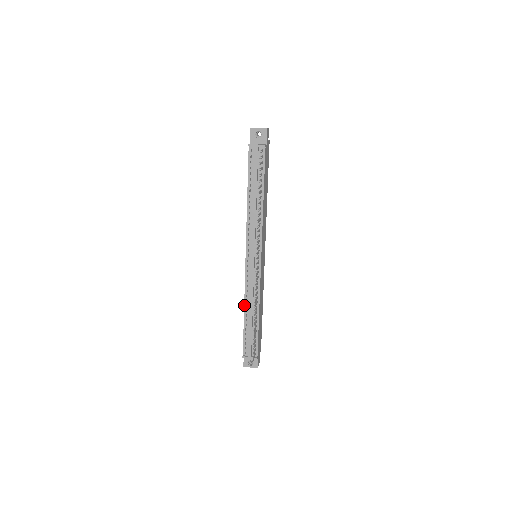
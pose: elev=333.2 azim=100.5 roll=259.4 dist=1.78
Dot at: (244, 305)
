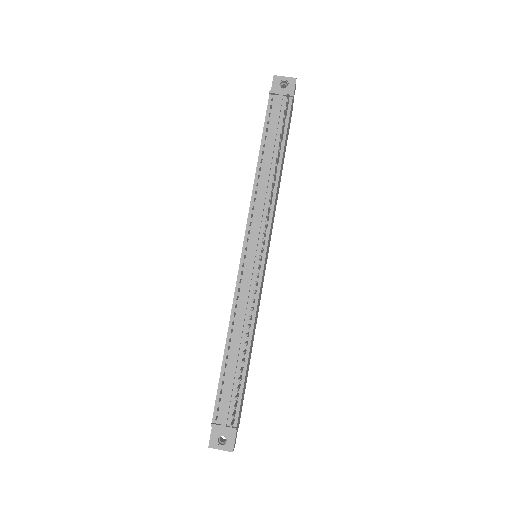
Dot at: (228, 330)
